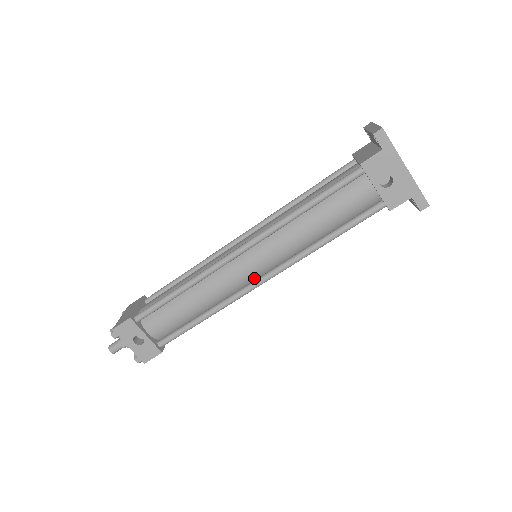
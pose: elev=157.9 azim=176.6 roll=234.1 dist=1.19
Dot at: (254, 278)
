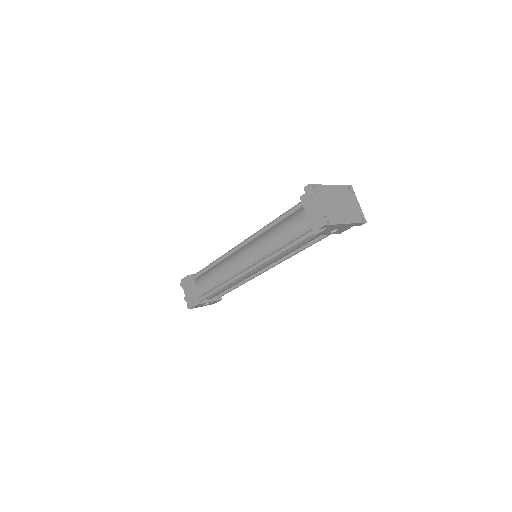
Dot at: occluded
